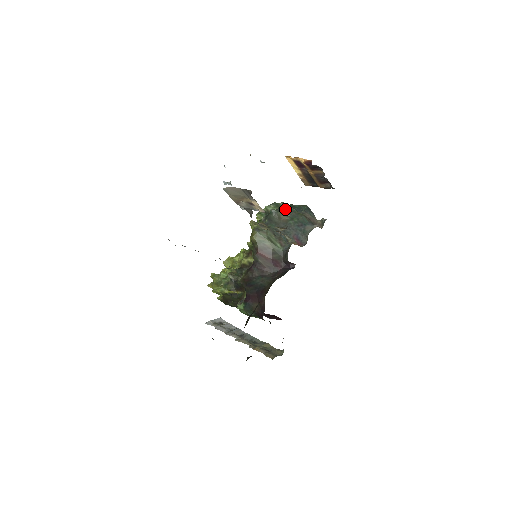
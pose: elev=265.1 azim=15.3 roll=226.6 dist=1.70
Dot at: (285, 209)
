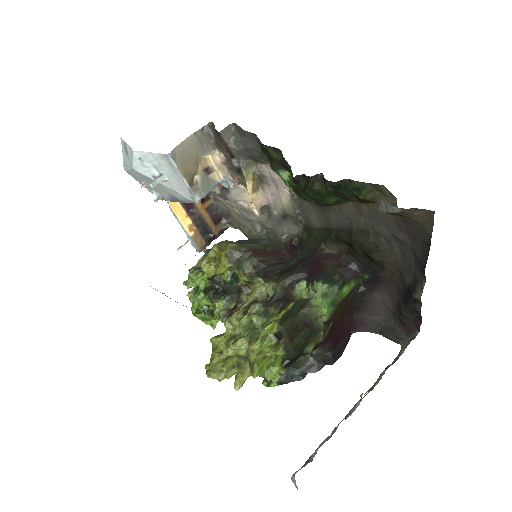
Dot at: occluded
